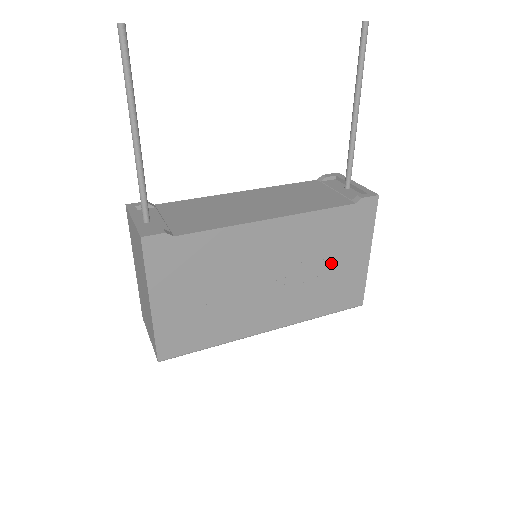
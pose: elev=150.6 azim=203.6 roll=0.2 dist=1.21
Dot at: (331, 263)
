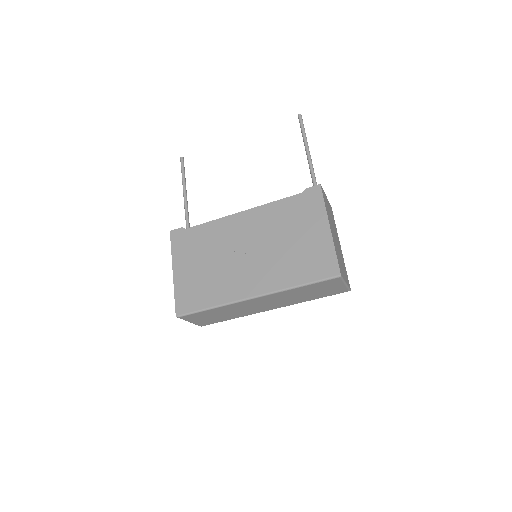
Dot at: (295, 238)
